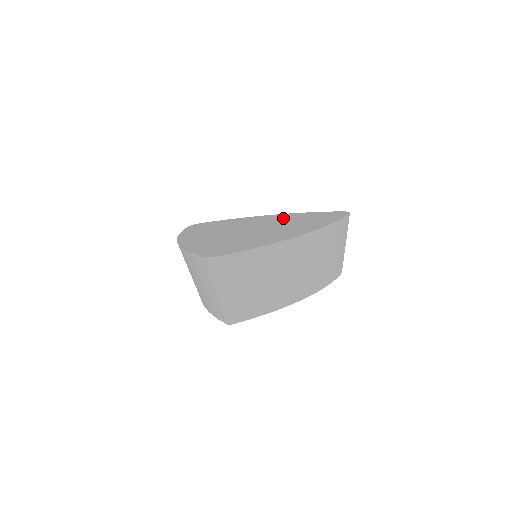
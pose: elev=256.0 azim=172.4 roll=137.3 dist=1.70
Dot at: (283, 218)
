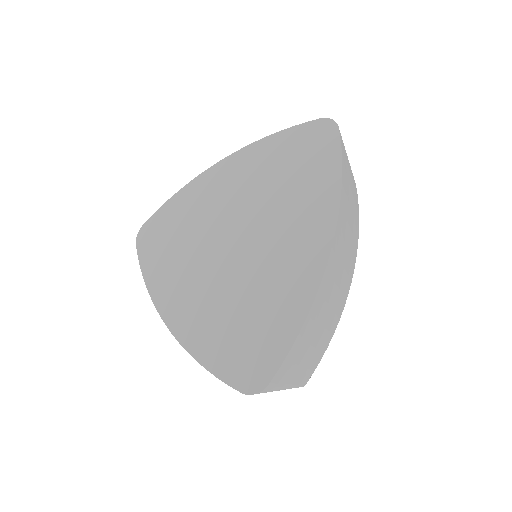
Dot at: (249, 177)
